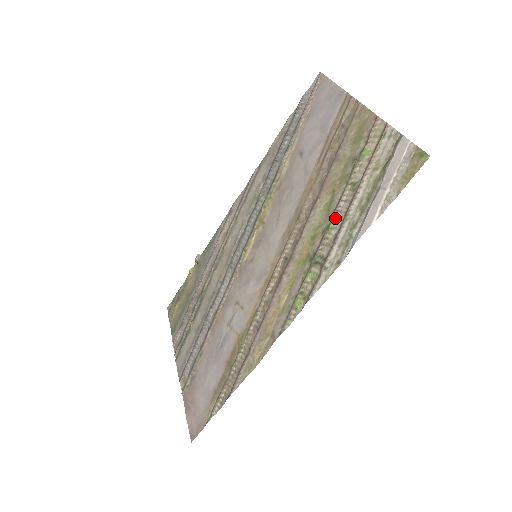
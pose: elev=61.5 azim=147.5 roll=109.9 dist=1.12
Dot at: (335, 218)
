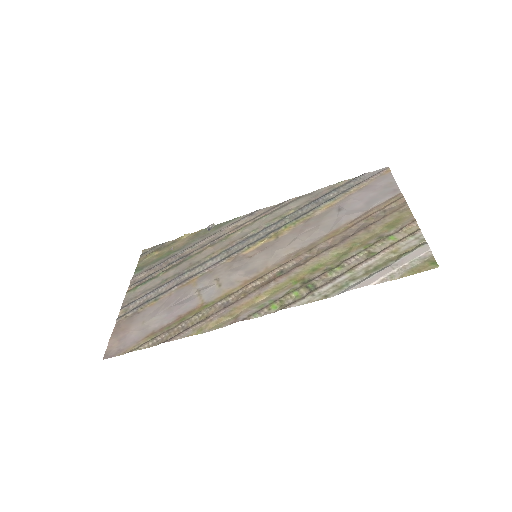
Dot at: (342, 266)
